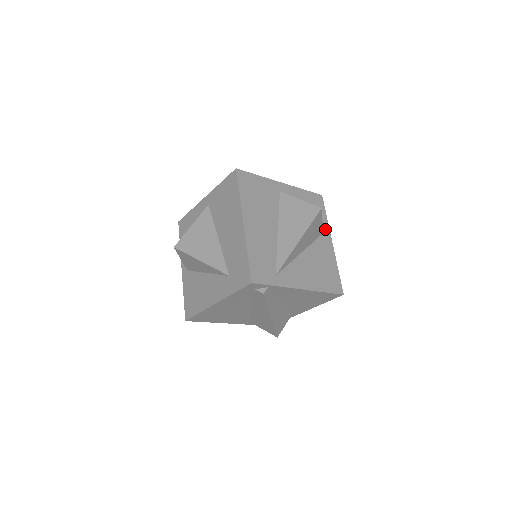
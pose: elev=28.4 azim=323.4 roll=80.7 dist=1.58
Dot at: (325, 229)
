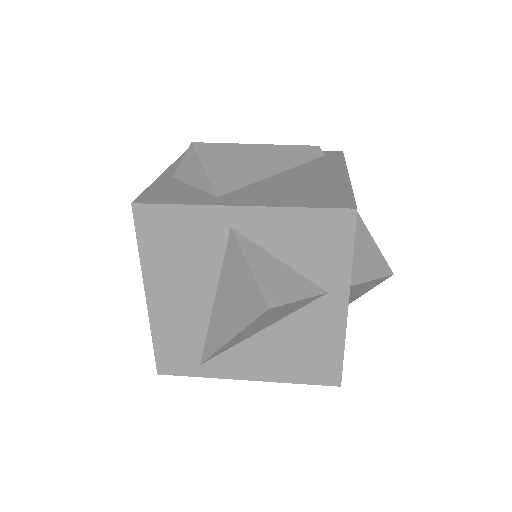
Dot at: (337, 284)
